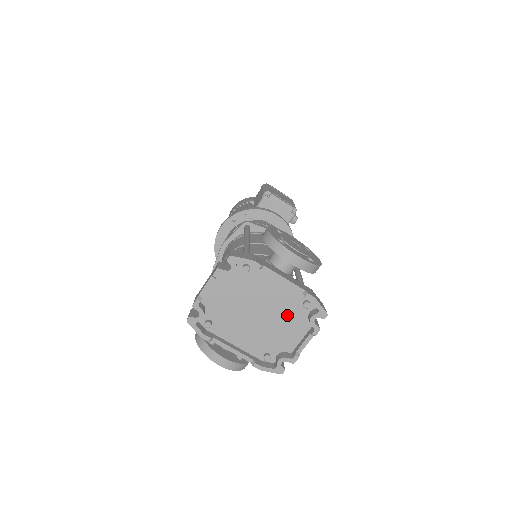
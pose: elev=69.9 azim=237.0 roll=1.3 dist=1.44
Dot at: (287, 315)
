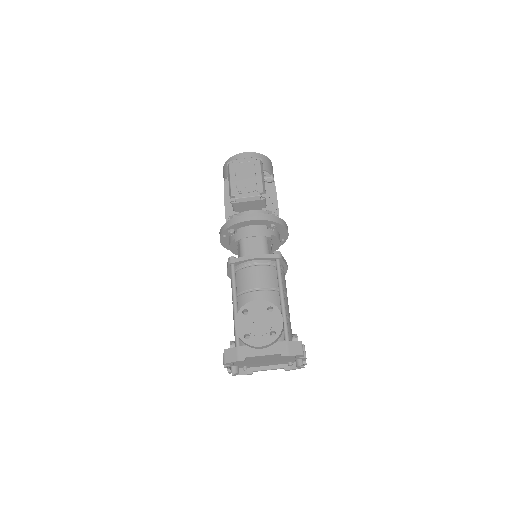
Dot at: occluded
